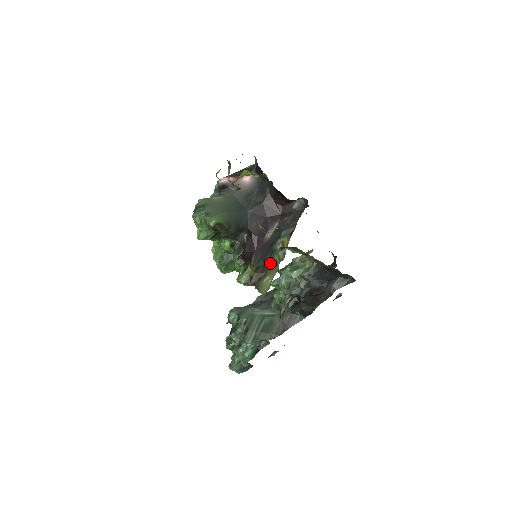
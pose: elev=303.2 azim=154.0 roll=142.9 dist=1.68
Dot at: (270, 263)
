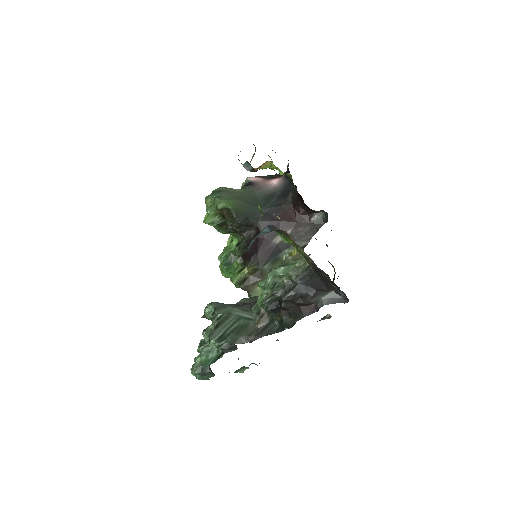
Dot at: occluded
